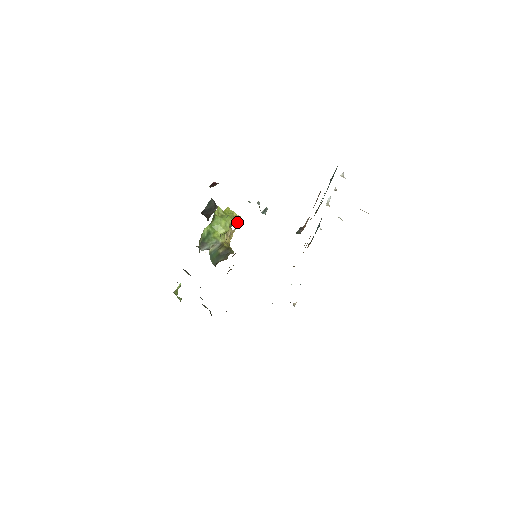
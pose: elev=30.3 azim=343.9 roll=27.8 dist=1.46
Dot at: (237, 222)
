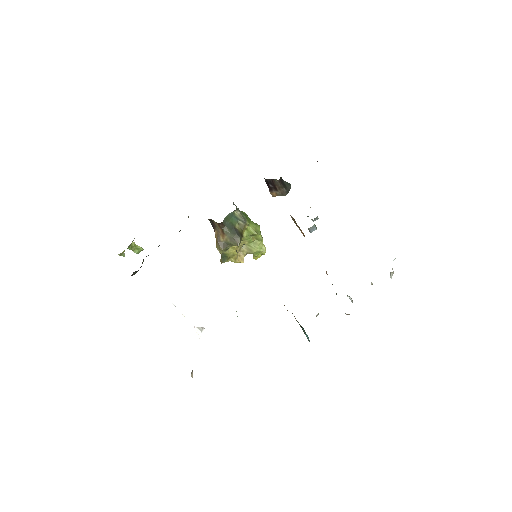
Dot at: (199, 338)
